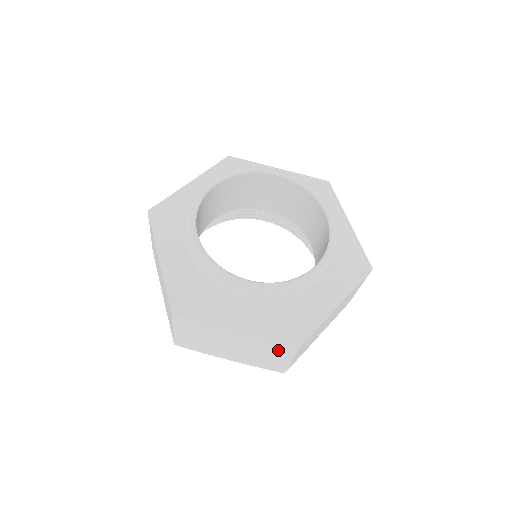
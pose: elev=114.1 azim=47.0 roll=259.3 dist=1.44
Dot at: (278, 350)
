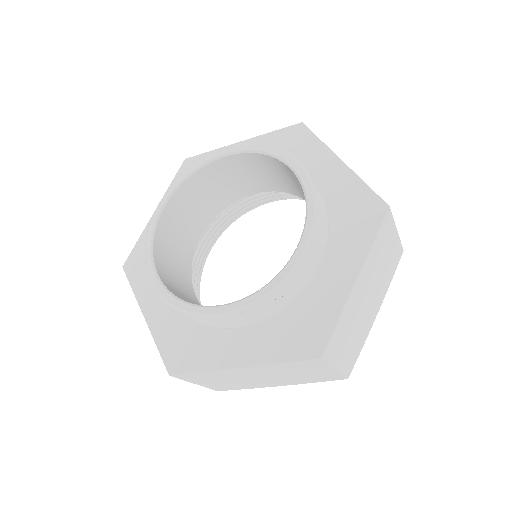
Dot at: (306, 367)
